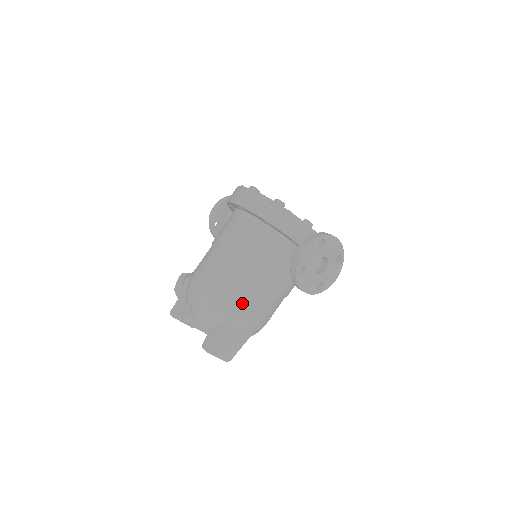
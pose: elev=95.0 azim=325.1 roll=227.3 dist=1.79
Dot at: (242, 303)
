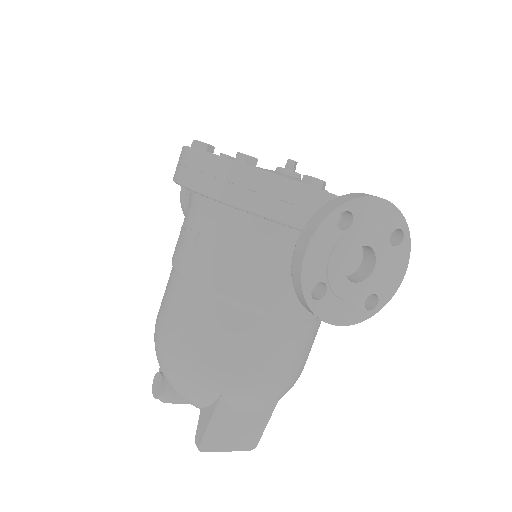
Dot at: (234, 363)
